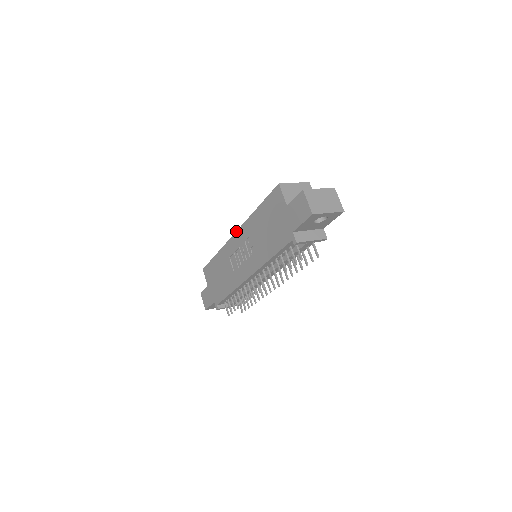
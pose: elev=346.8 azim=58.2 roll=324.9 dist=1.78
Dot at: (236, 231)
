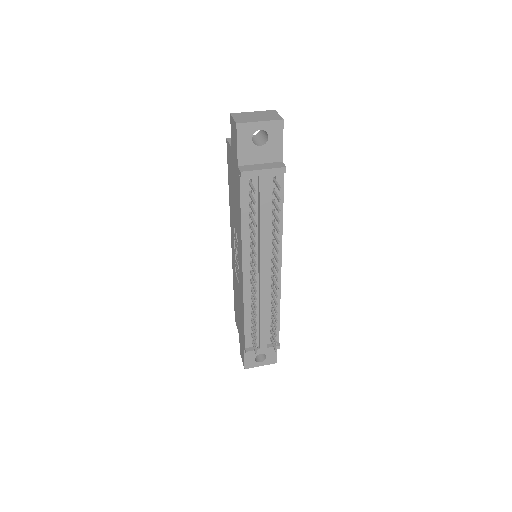
Dot at: occluded
